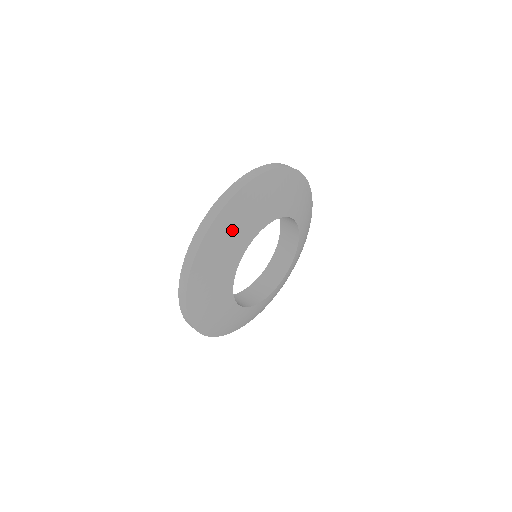
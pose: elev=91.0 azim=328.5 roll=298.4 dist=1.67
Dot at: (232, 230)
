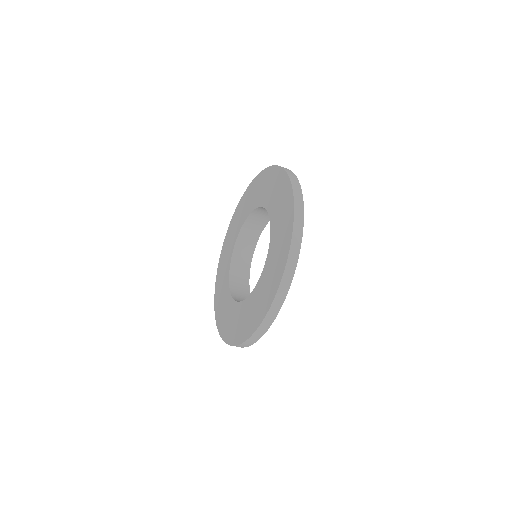
Dot at: occluded
